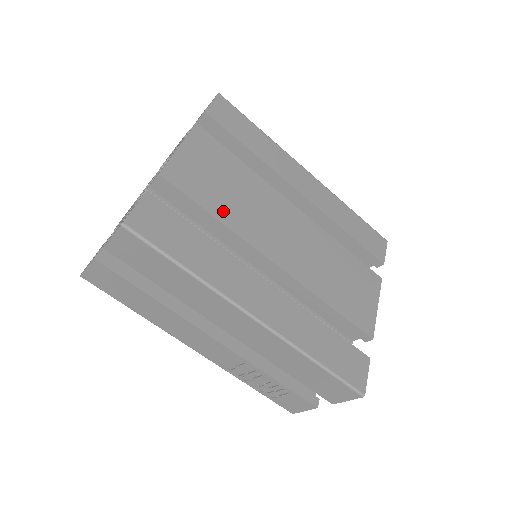
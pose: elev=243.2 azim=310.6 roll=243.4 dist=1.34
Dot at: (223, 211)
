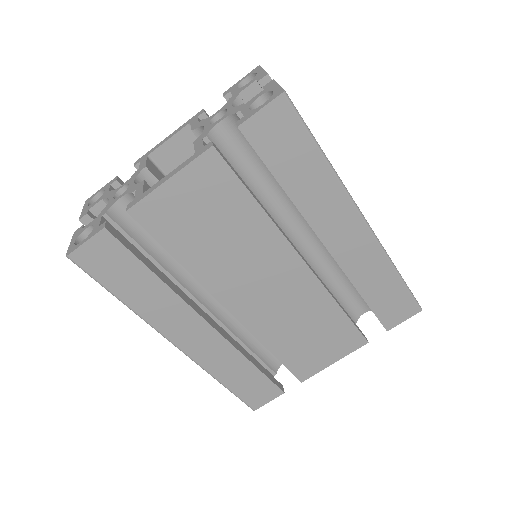
Dot at: (192, 256)
